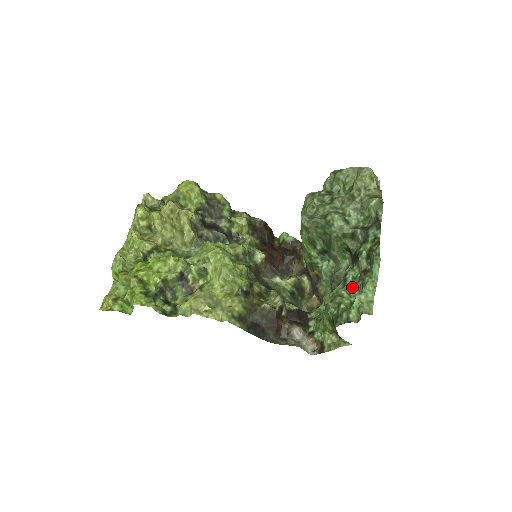
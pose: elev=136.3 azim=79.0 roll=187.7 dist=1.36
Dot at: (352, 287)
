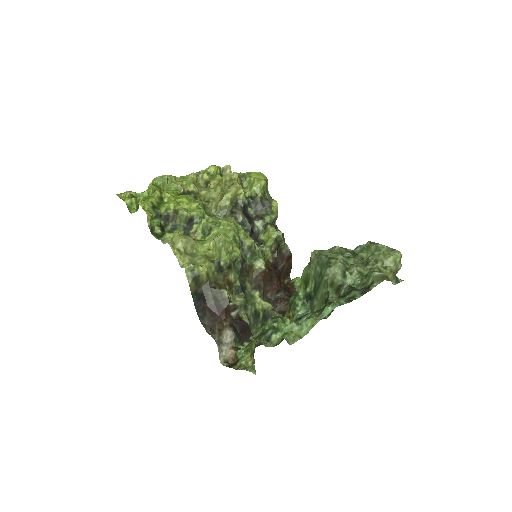
Dot at: (299, 324)
